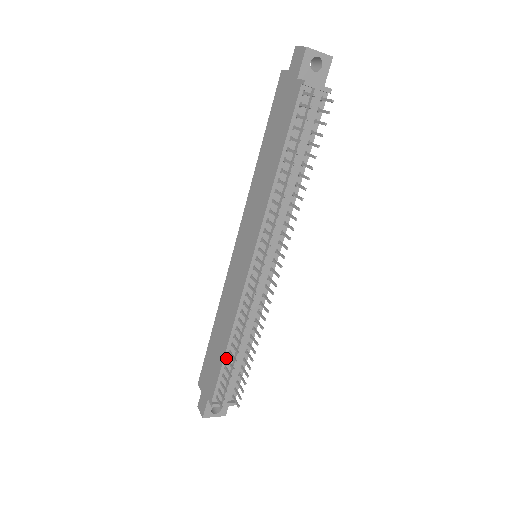
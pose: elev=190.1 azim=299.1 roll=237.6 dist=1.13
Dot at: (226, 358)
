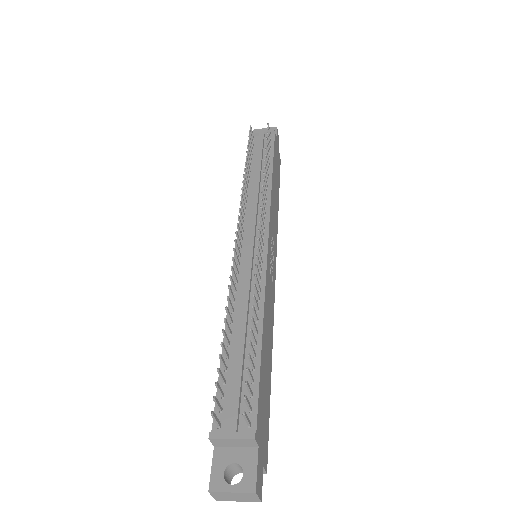
Dot at: (225, 355)
